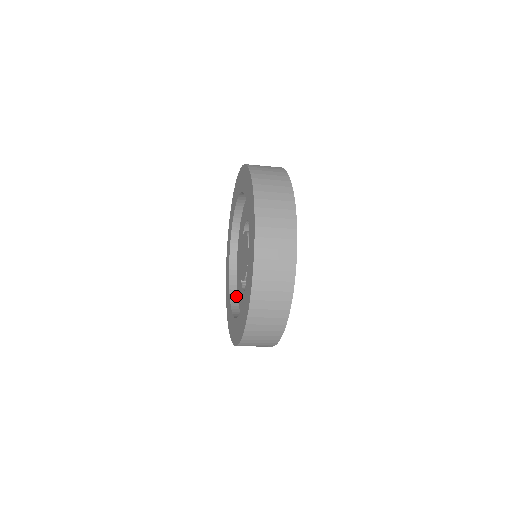
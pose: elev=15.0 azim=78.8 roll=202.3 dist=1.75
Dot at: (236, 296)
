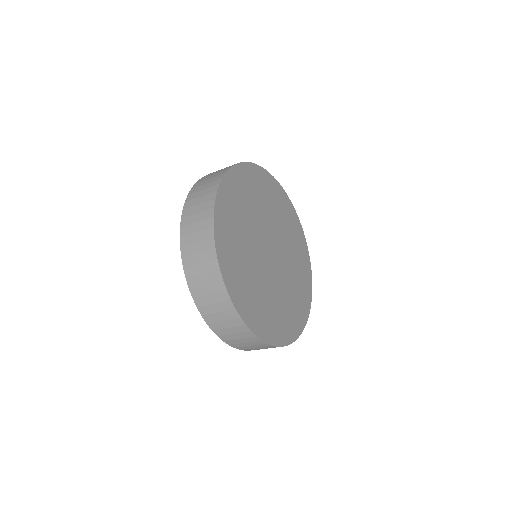
Dot at: occluded
